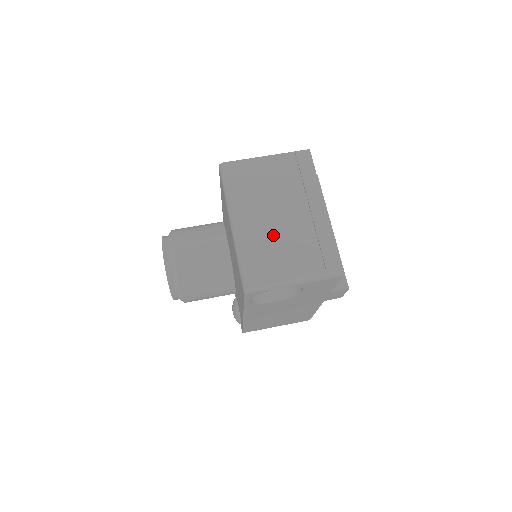
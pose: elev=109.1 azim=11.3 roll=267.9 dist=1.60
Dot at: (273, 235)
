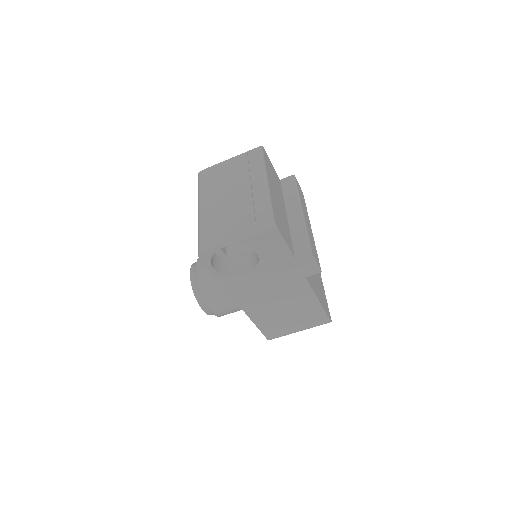
Dot at: (223, 209)
